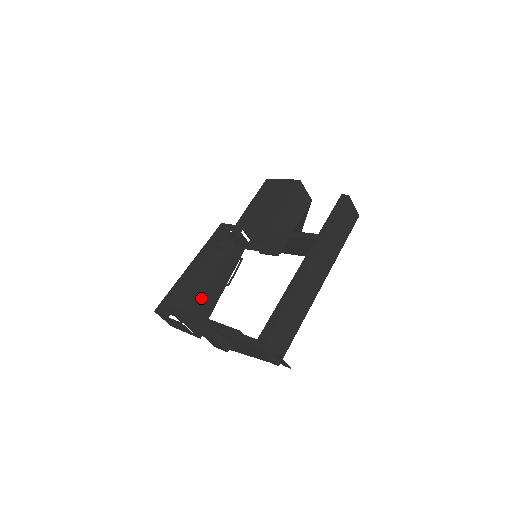
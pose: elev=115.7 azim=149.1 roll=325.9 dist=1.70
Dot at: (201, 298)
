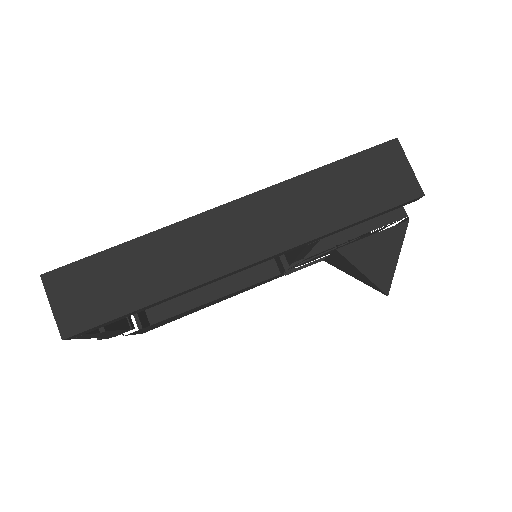
Dot at: (190, 312)
